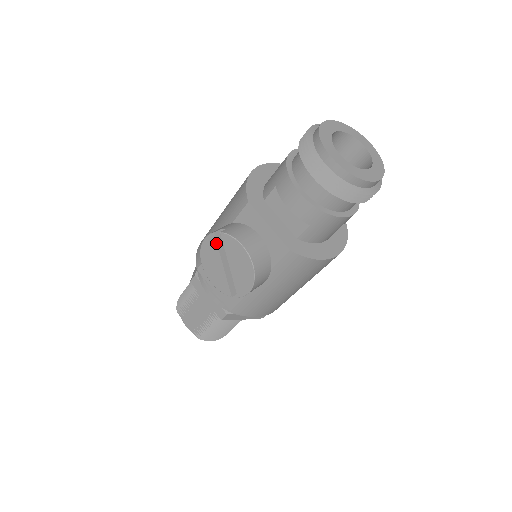
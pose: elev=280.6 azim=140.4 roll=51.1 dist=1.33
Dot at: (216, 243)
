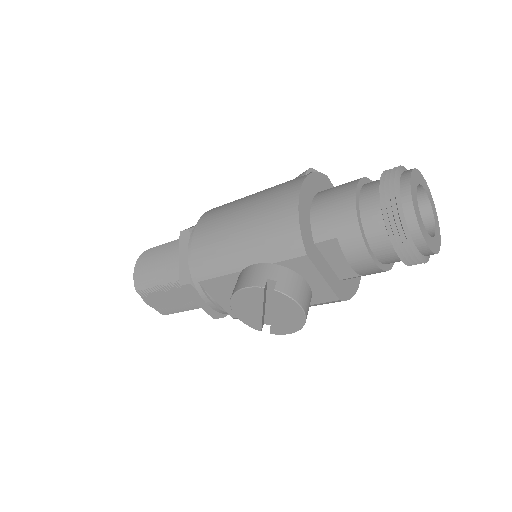
Dot at: (263, 295)
